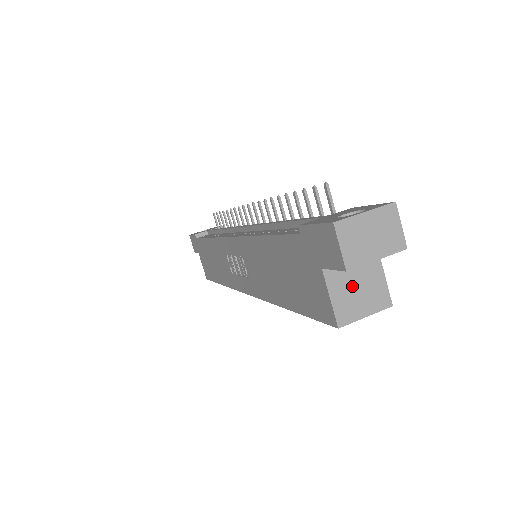
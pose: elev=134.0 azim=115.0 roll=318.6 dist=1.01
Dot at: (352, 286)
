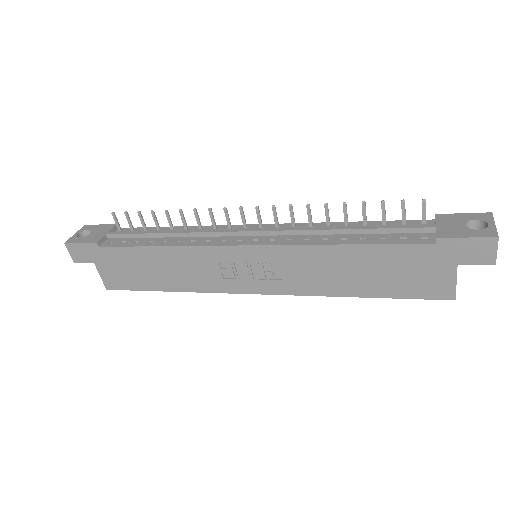
Dot at: occluded
